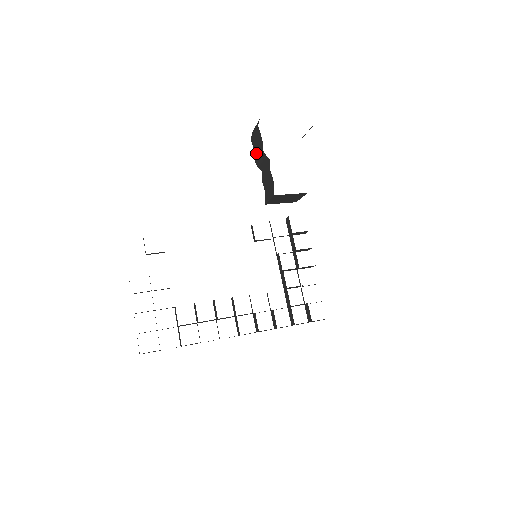
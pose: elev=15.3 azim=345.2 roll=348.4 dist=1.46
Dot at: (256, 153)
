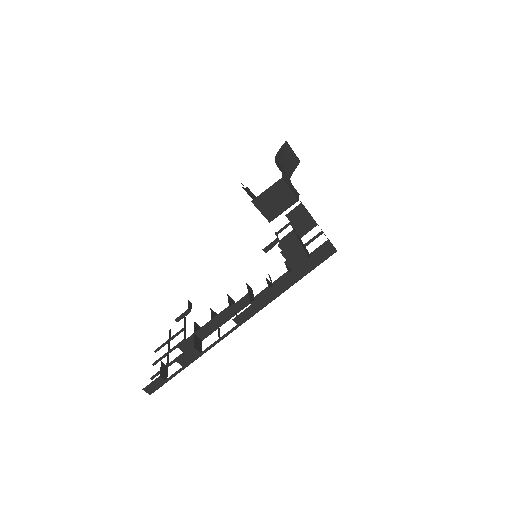
Dot at: occluded
